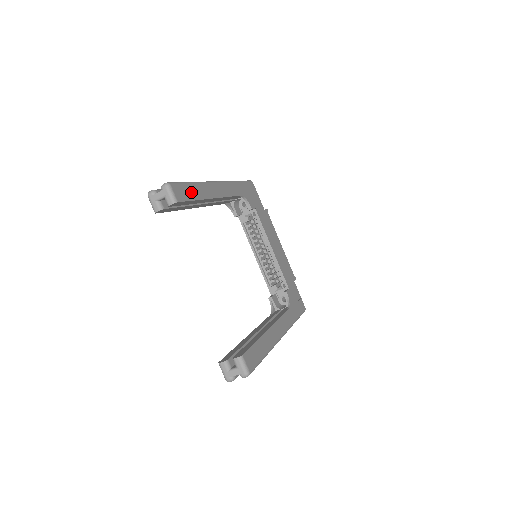
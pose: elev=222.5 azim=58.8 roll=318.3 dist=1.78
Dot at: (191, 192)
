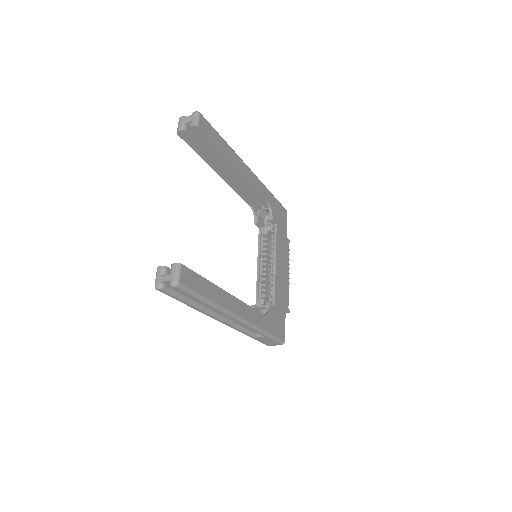
Dot at: (217, 139)
